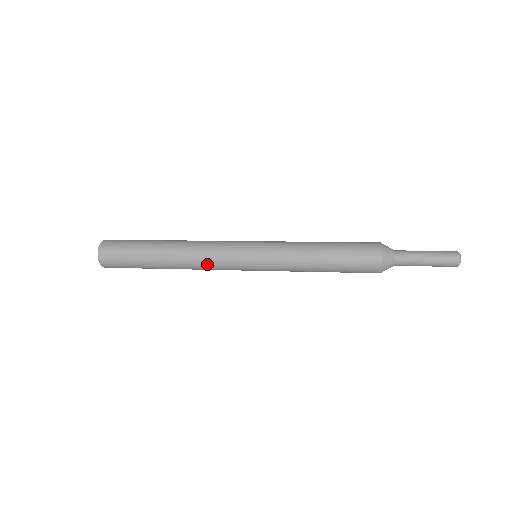
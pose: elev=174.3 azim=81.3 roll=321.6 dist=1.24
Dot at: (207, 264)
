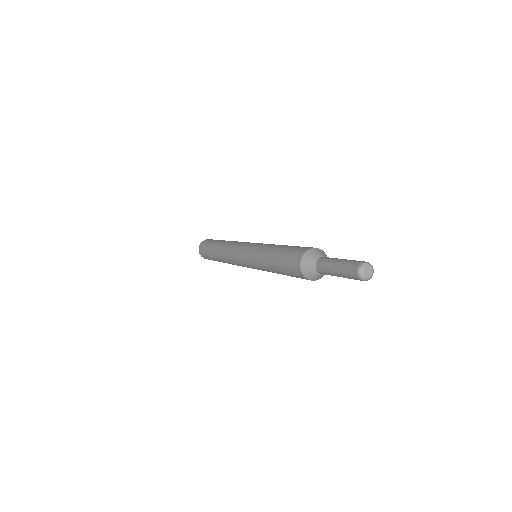
Dot at: (232, 263)
